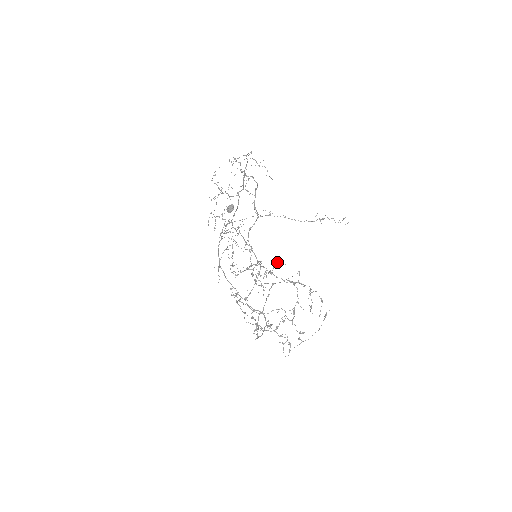
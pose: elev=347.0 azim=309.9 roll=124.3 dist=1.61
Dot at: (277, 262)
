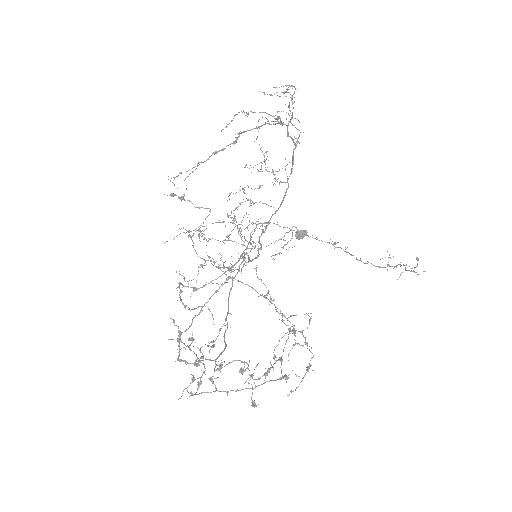
Dot at: (238, 231)
